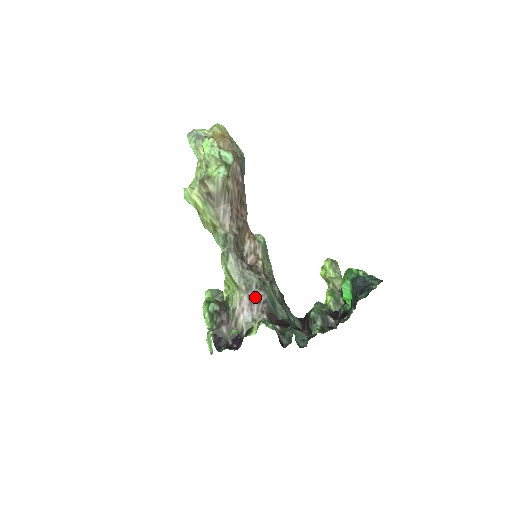
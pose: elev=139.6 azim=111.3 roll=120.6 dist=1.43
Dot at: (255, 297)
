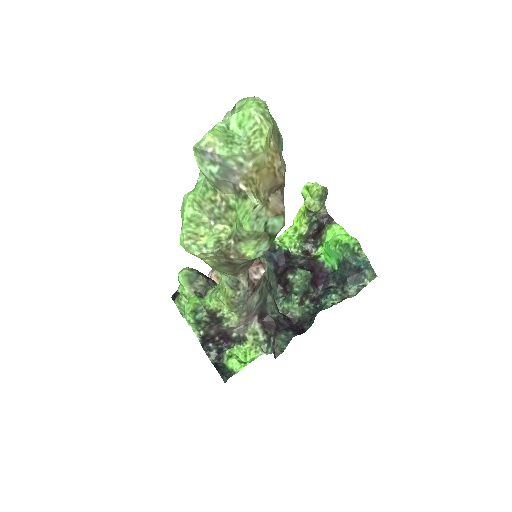
Dot at: (253, 313)
